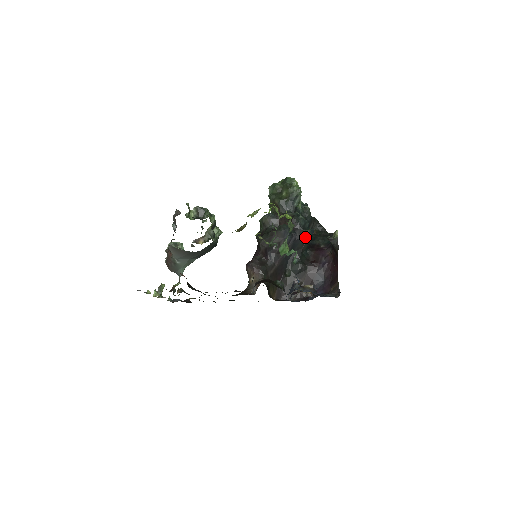
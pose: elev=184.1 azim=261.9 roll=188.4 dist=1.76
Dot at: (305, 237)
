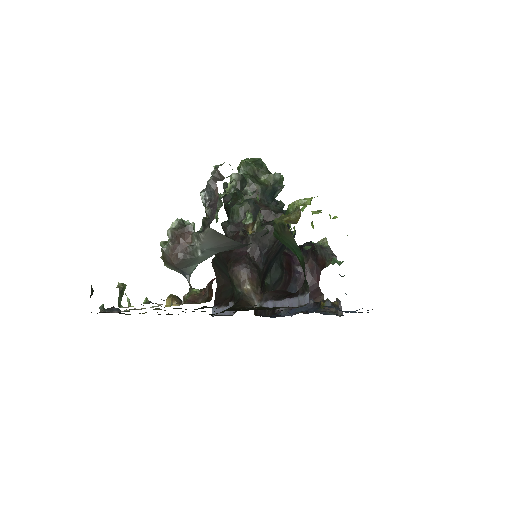
Dot at: occluded
